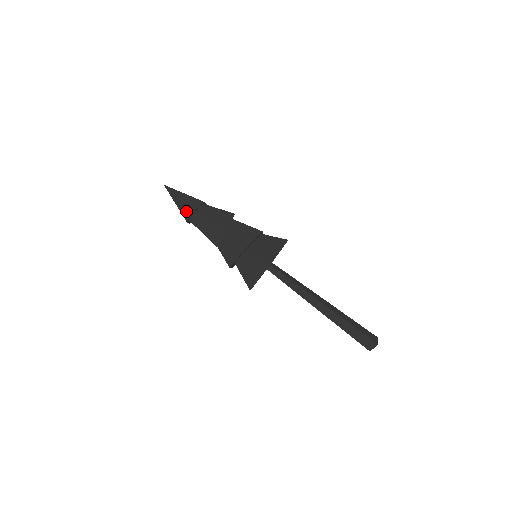
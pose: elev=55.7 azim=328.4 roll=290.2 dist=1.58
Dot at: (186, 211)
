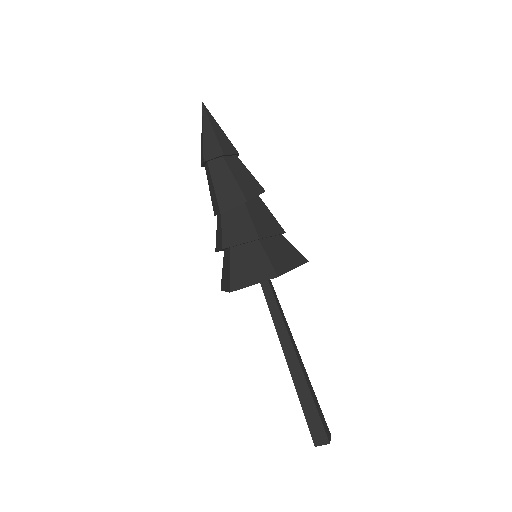
Dot at: (212, 148)
